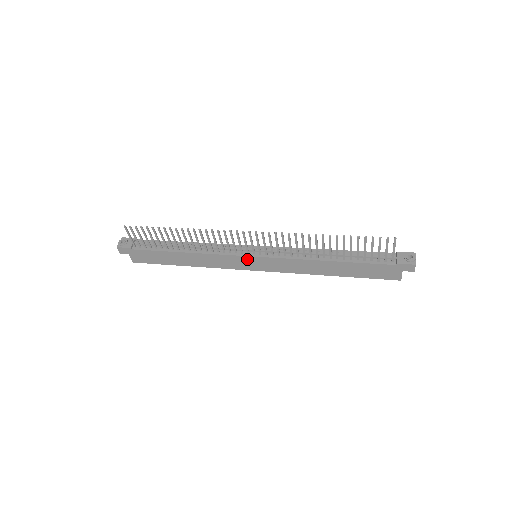
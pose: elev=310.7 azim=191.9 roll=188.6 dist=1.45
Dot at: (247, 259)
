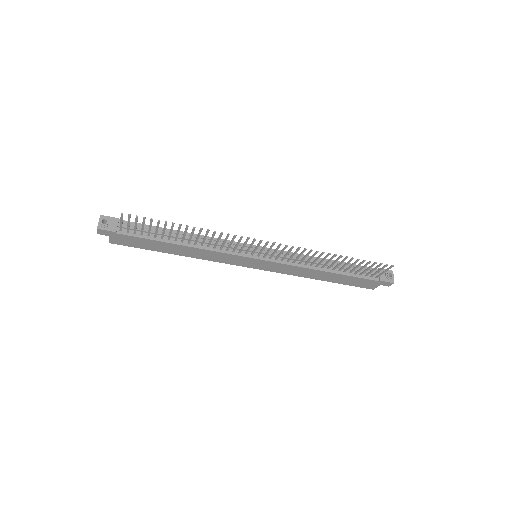
Dot at: (249, 260)
